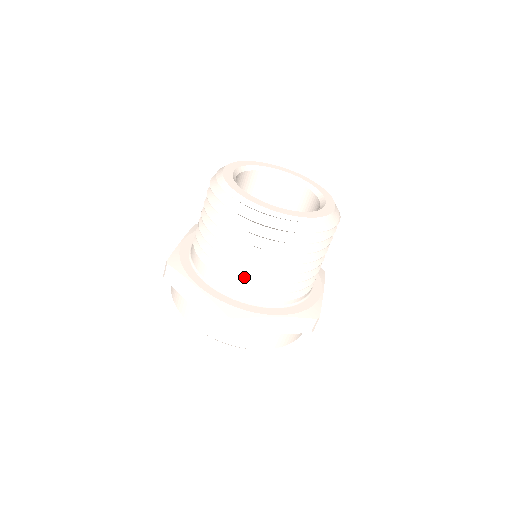
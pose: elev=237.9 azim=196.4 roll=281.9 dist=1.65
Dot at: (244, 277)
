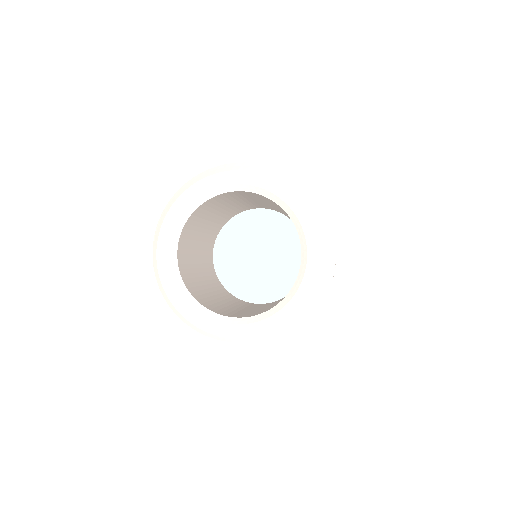
Dot at: occluded
